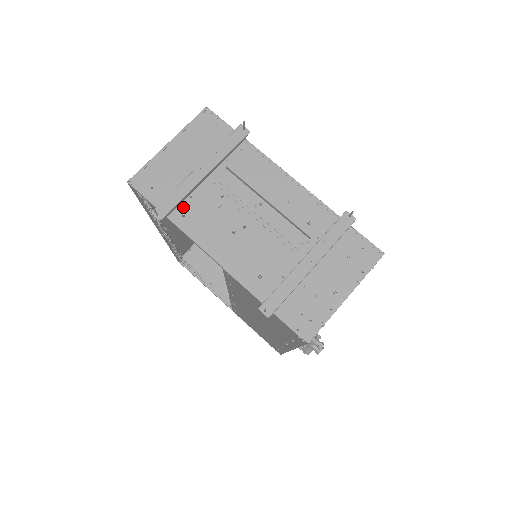
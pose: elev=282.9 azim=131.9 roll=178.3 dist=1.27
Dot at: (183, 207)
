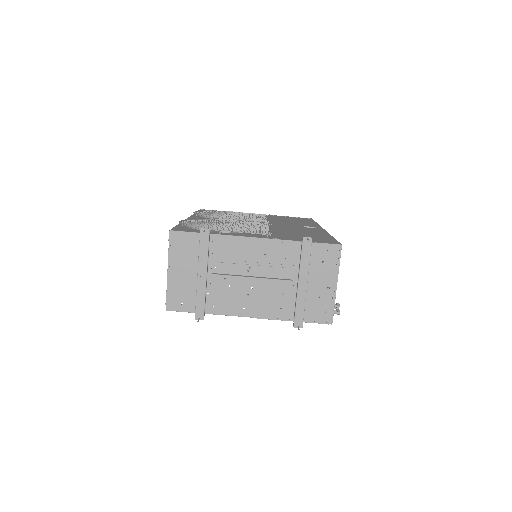
Dot at: (209, 302)
